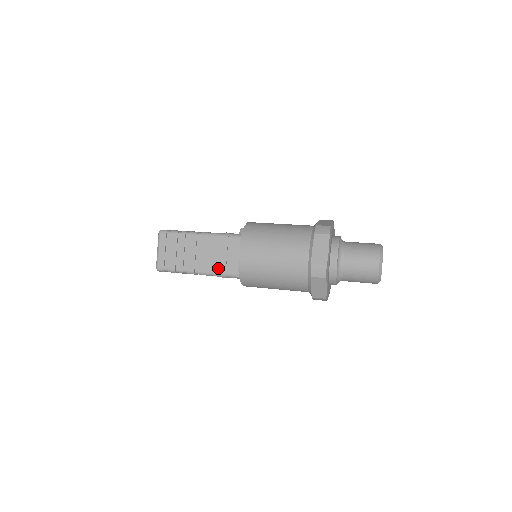
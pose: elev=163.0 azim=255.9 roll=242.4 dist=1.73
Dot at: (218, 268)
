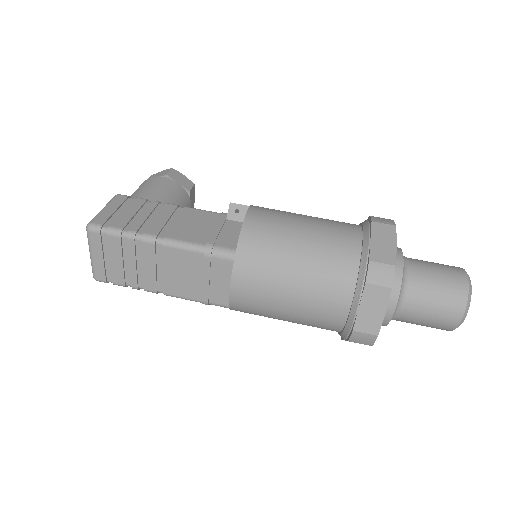
Dot at: (195, 294)
